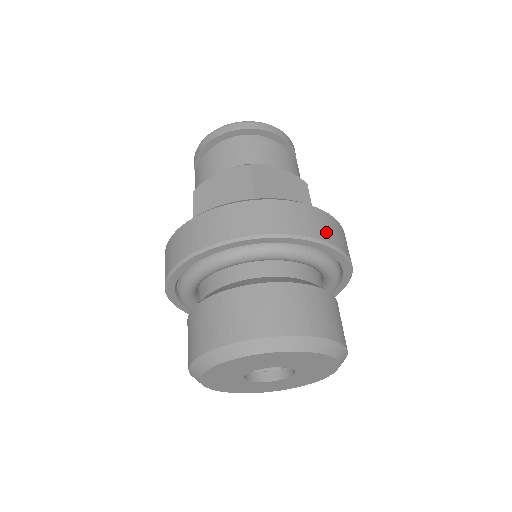
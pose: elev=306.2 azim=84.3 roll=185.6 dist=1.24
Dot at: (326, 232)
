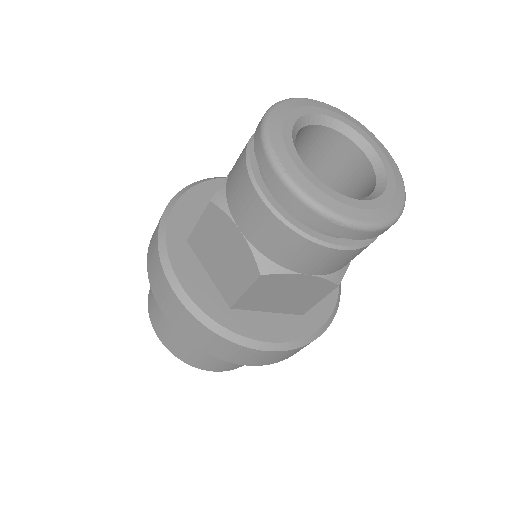
Dot at: (272, 361)
